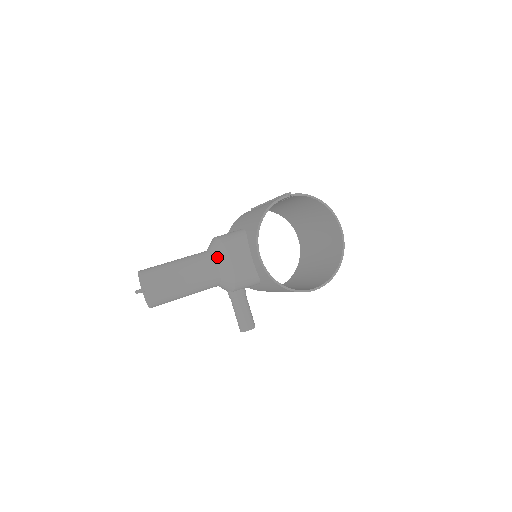
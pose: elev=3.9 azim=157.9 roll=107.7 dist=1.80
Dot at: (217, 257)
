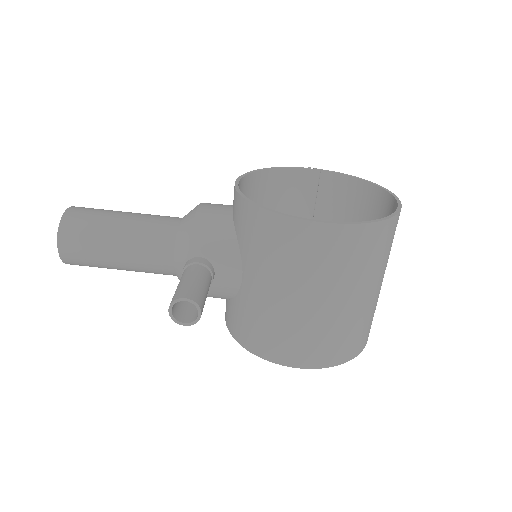
Dot at: occluded
